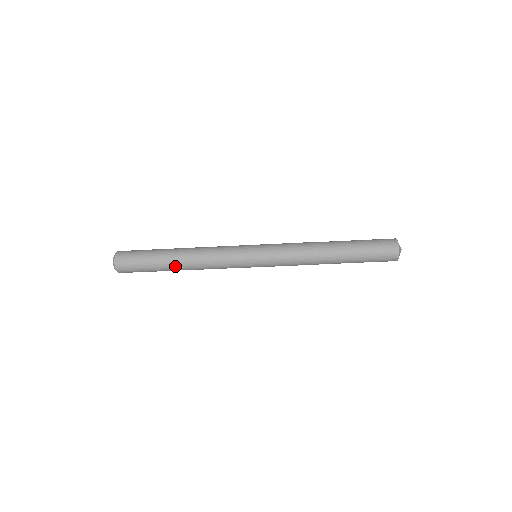
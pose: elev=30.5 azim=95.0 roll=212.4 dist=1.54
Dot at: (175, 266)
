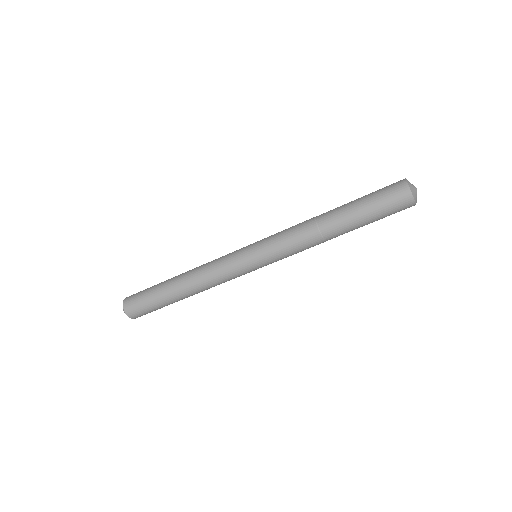
Dot at: (177, 292)
